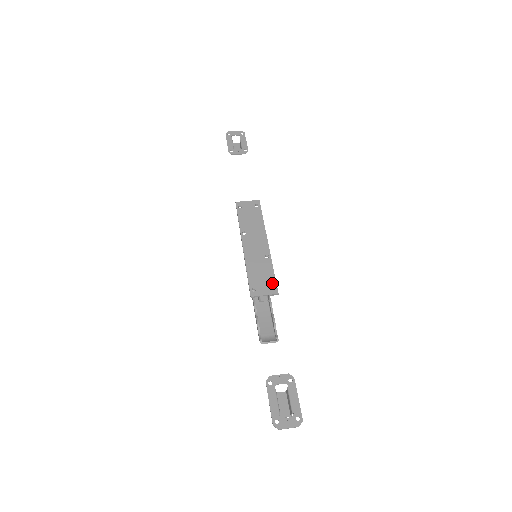
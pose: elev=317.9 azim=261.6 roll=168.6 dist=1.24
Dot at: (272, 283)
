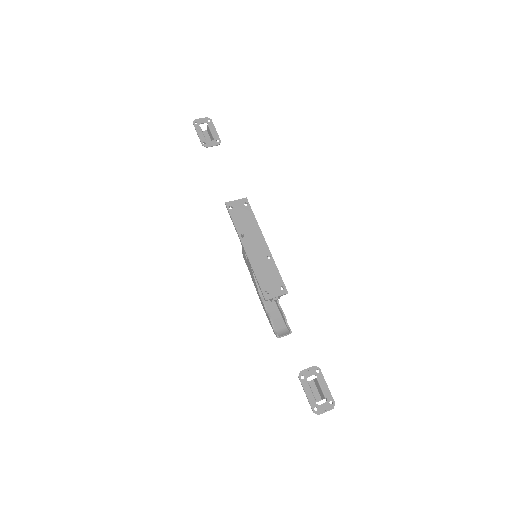
Dot at: (280, 284)
